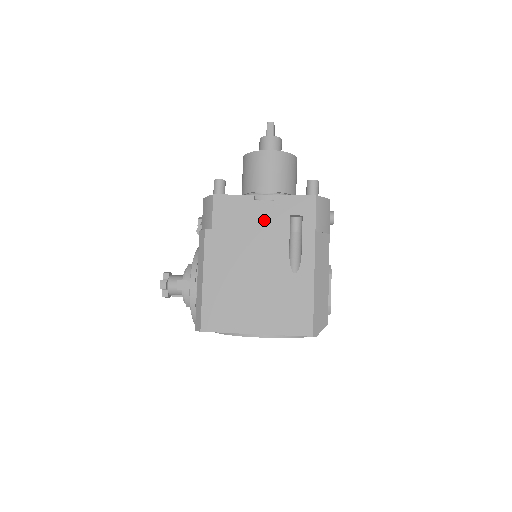
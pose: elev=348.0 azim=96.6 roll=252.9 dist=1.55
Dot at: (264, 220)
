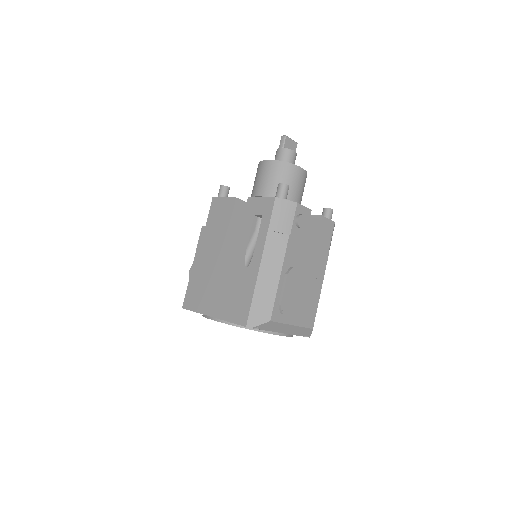
Dot at: (237, 219)
